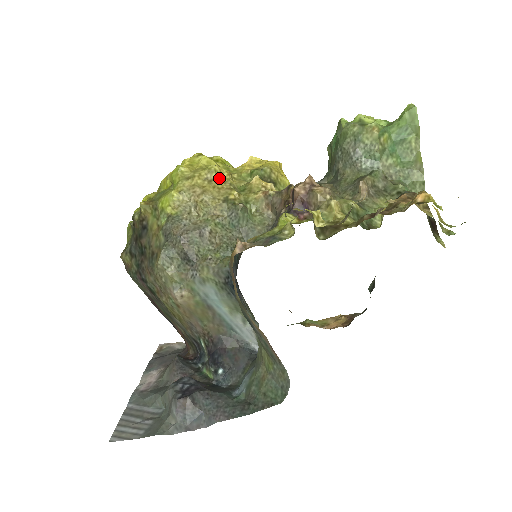
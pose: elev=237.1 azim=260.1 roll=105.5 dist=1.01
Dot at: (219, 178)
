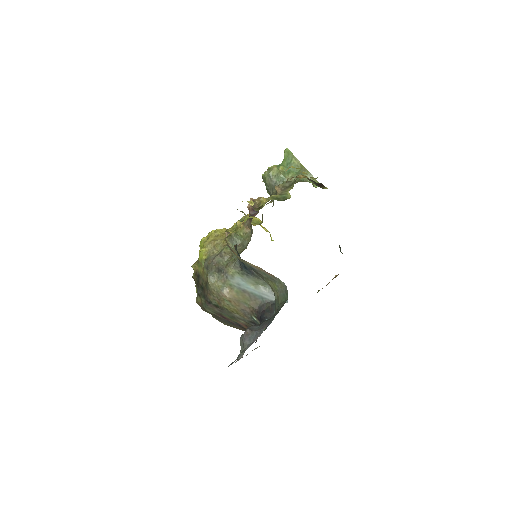
Dot at: (221, 233)
